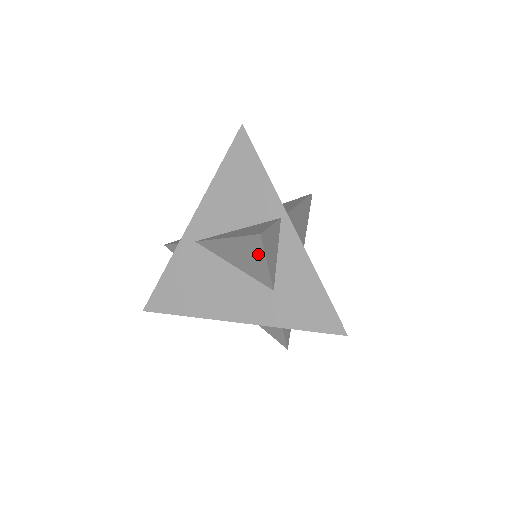
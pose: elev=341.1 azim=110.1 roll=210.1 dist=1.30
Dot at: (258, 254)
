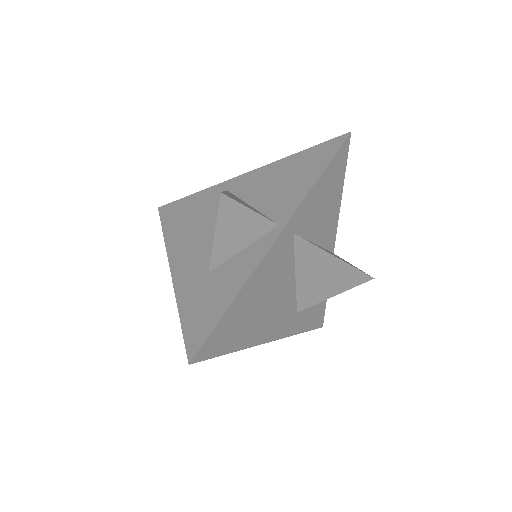
Dot at: occluded
